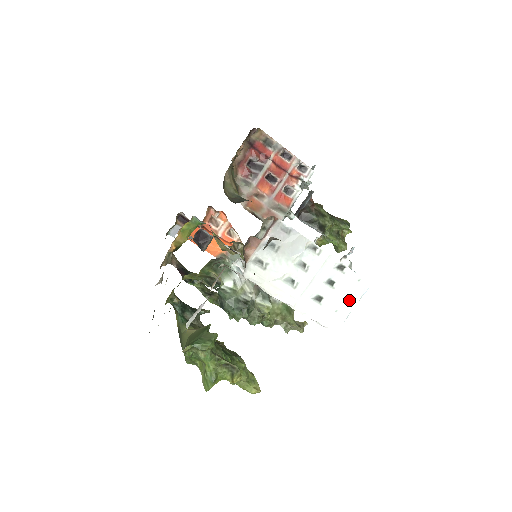
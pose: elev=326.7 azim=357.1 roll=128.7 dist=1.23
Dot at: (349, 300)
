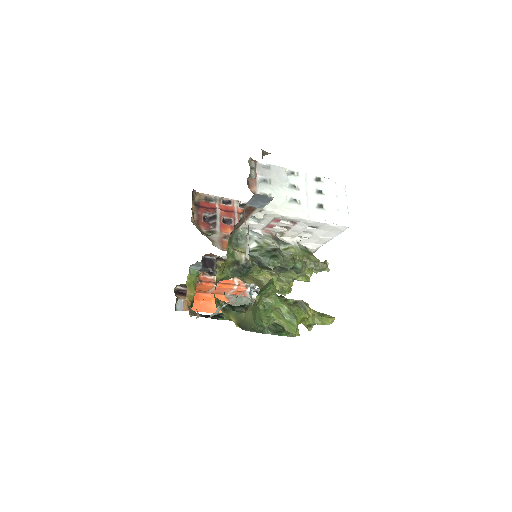
Dot at: (340, 199)
